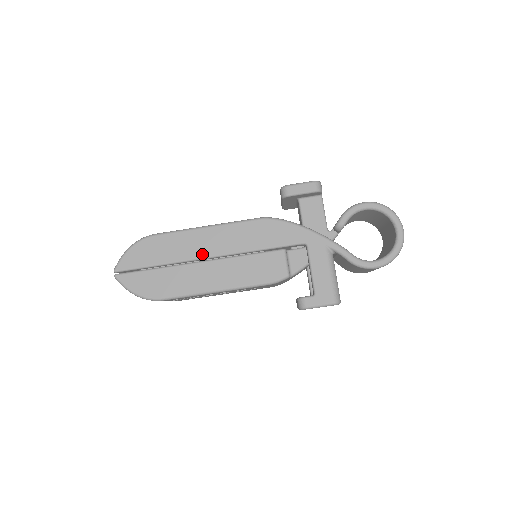
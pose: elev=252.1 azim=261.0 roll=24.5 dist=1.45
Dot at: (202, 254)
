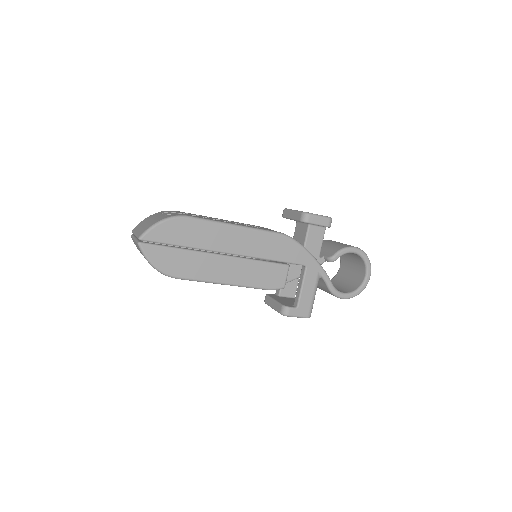
Dot at: (225, 249)
